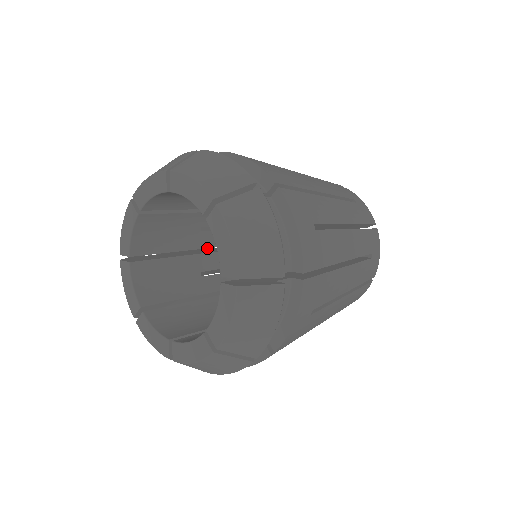
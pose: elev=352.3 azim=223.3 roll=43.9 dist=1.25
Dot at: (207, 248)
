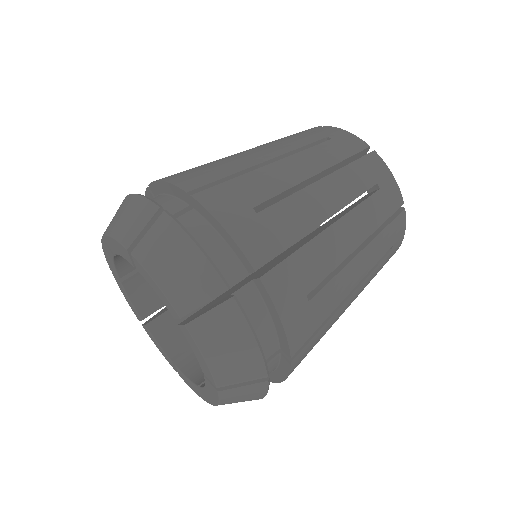
Dot at: occluded
